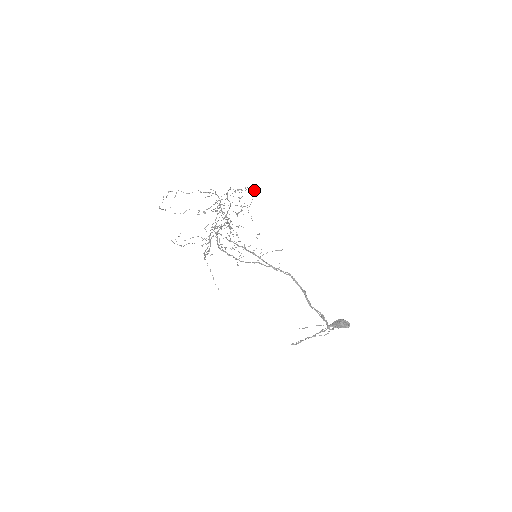
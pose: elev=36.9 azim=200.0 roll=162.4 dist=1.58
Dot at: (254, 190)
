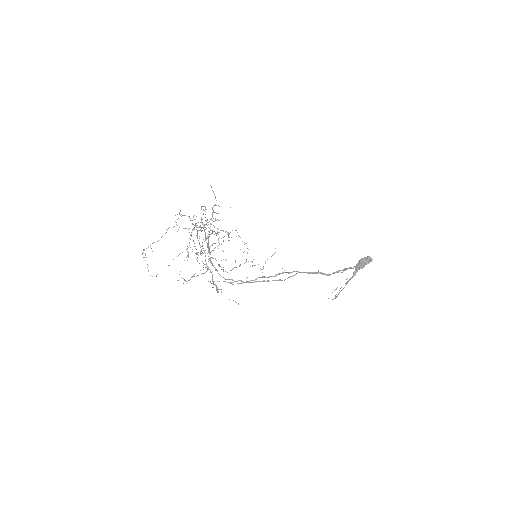
Dot at: occluded
